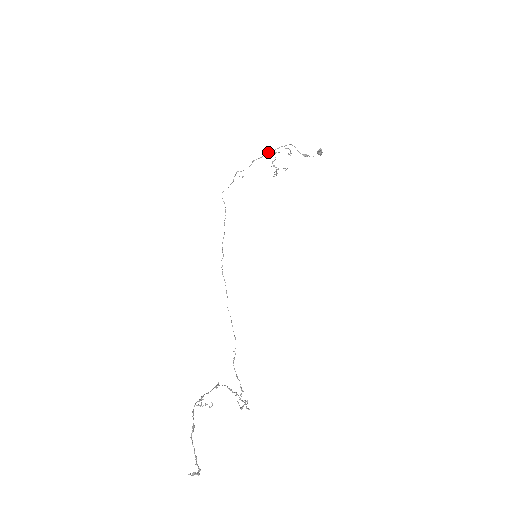
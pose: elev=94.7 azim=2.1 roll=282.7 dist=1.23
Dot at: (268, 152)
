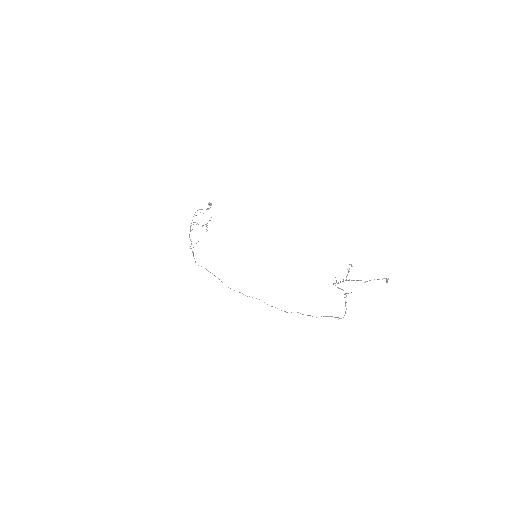
Dot at: (190, 226)
